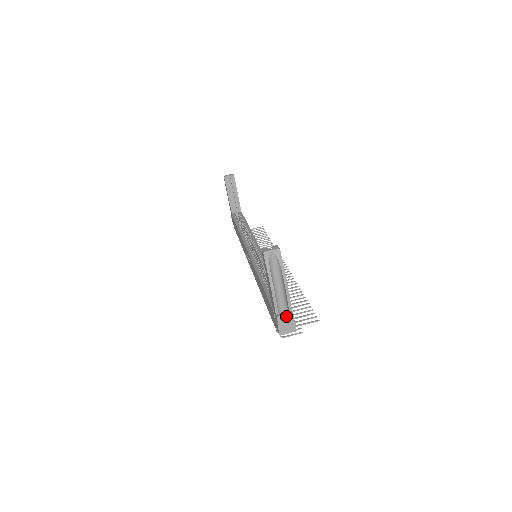
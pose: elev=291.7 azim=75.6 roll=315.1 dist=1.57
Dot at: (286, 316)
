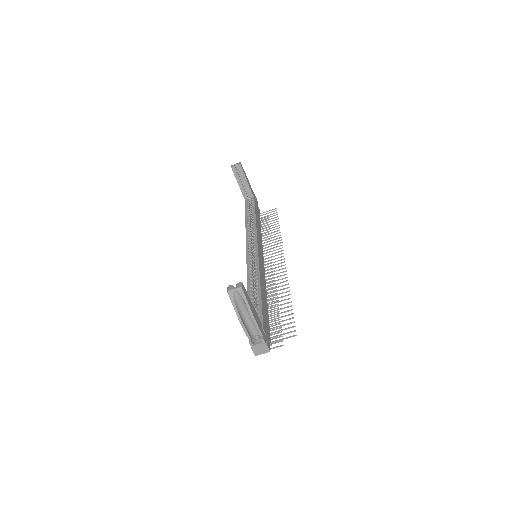
Dot at: (258, 340)
